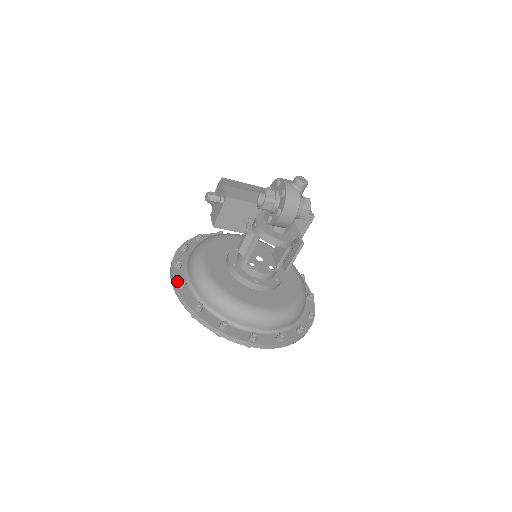
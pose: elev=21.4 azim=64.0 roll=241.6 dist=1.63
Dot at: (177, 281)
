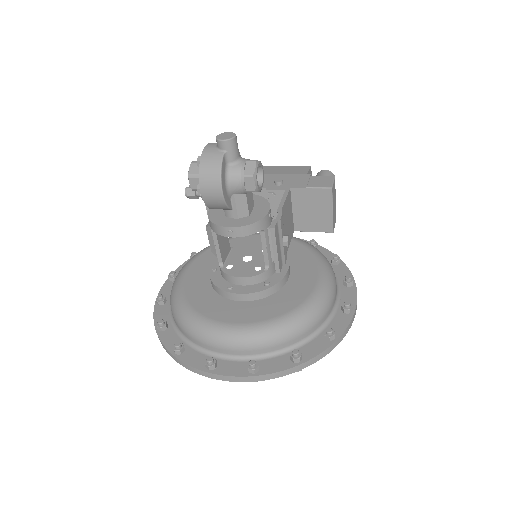
Dot at: occluded
